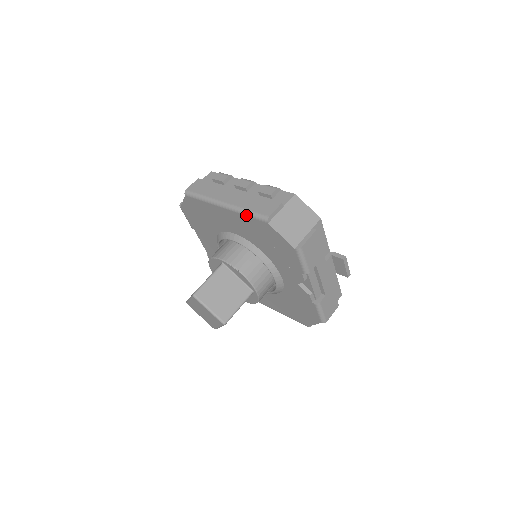
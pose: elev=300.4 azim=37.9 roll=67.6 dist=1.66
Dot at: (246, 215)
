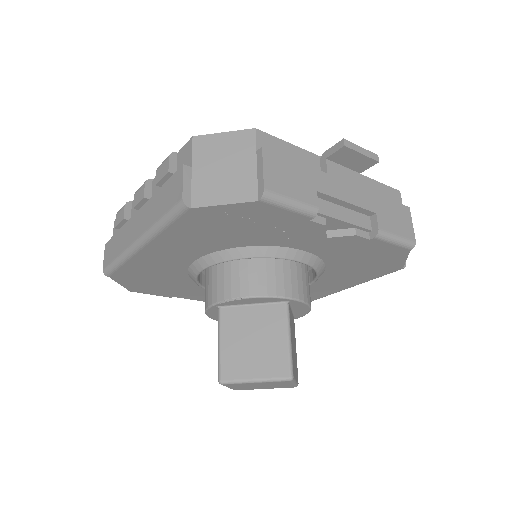
Dot at: (164, 228)
